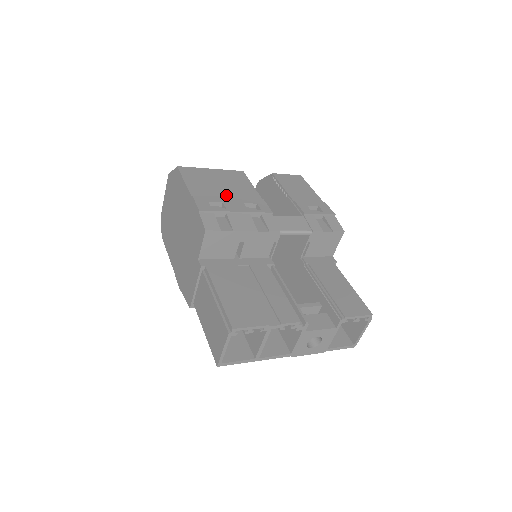
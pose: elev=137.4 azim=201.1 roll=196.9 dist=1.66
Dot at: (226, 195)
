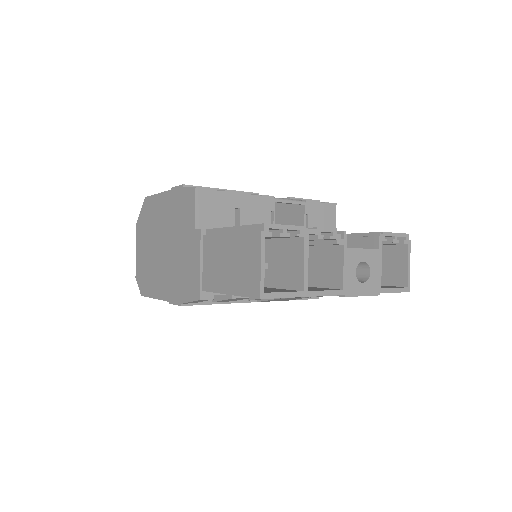
Dot at: occluded
